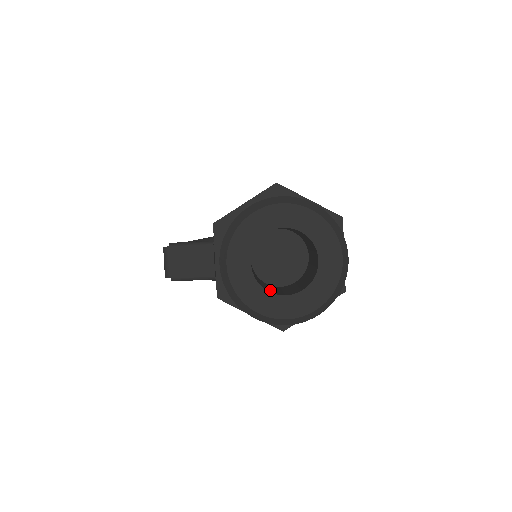
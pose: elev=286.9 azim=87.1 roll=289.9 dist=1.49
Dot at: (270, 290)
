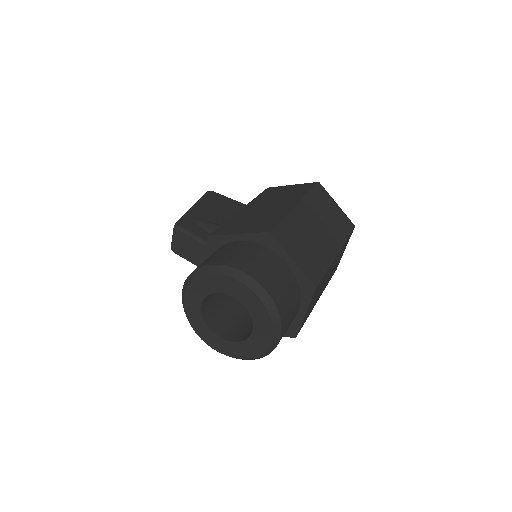
Dot at: (217, 322)
